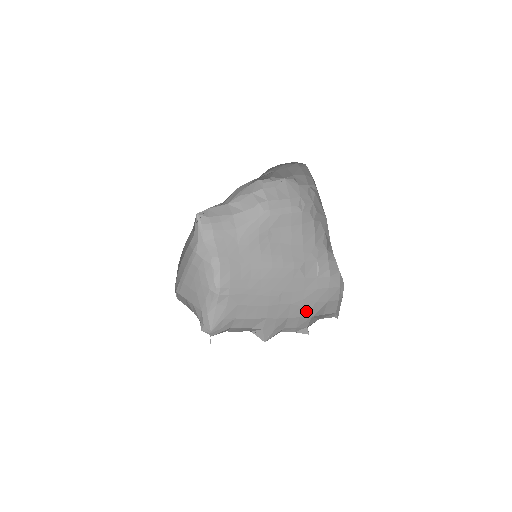
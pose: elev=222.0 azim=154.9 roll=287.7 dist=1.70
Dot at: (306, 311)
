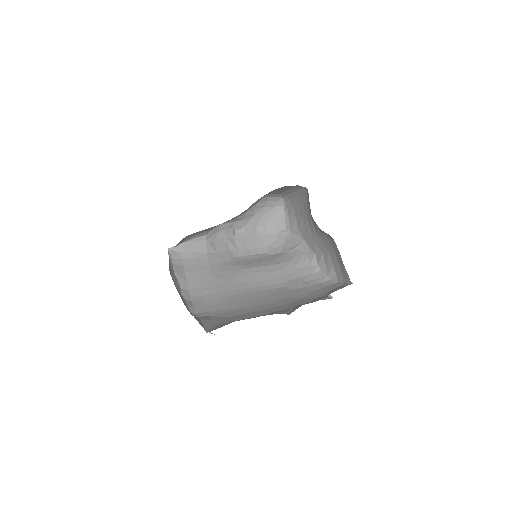
Dot at: (313, 299)
